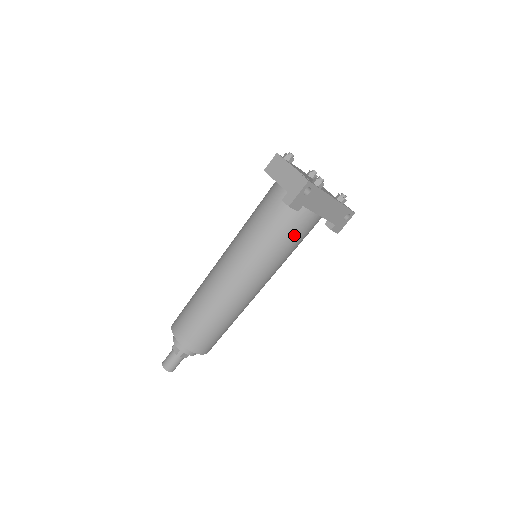
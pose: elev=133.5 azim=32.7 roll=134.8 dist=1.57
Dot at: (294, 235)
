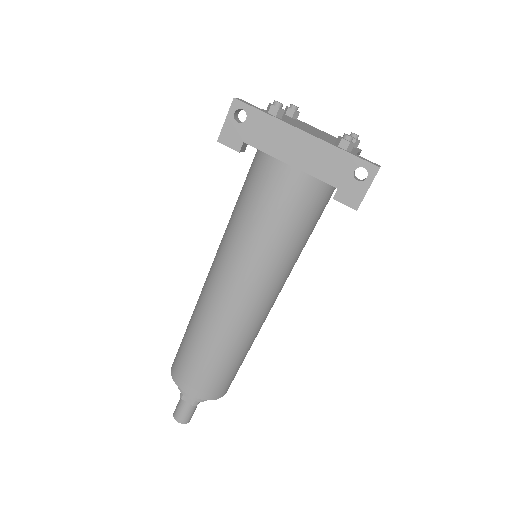
Dot at: (262, 202)
